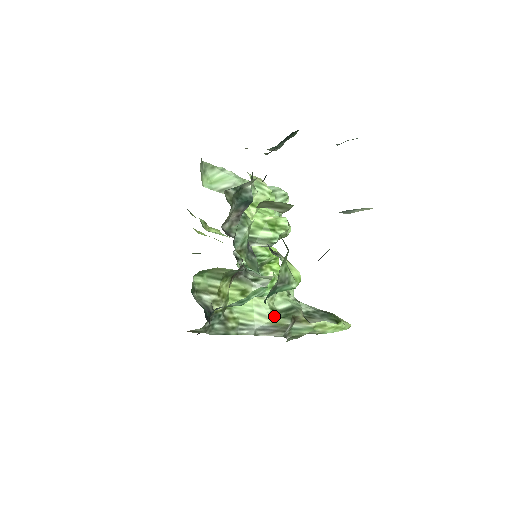
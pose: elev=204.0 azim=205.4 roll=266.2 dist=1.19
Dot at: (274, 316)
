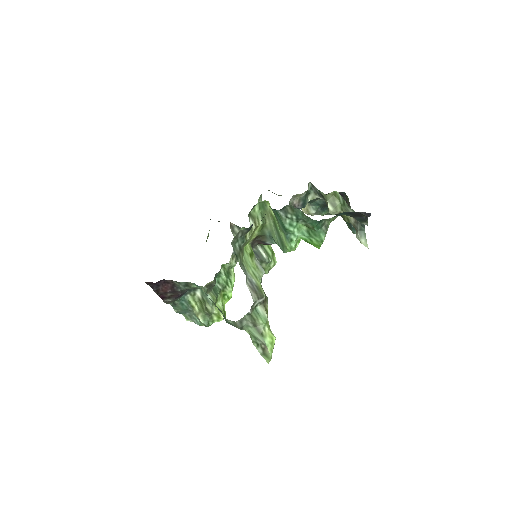
Dot at: (260, 282)
